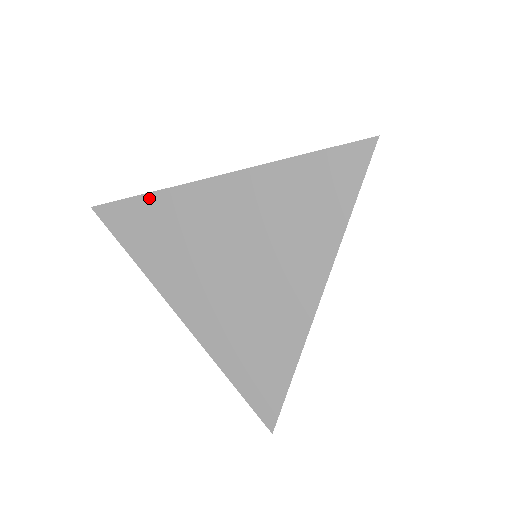
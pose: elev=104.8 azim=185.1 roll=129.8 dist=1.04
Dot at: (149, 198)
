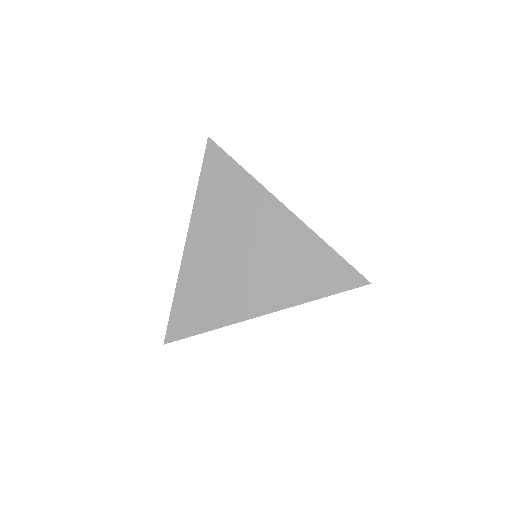
Dot at: (177, 297)
